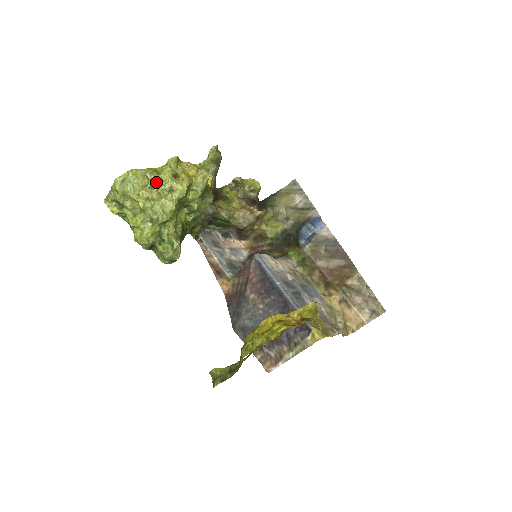
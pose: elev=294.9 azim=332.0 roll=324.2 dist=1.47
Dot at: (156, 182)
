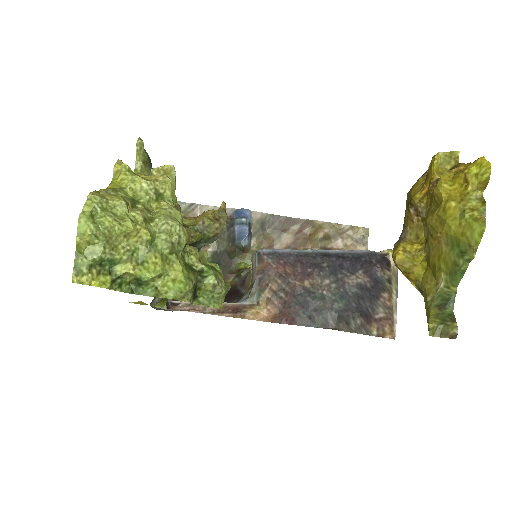
Dot at: (130, 199)
